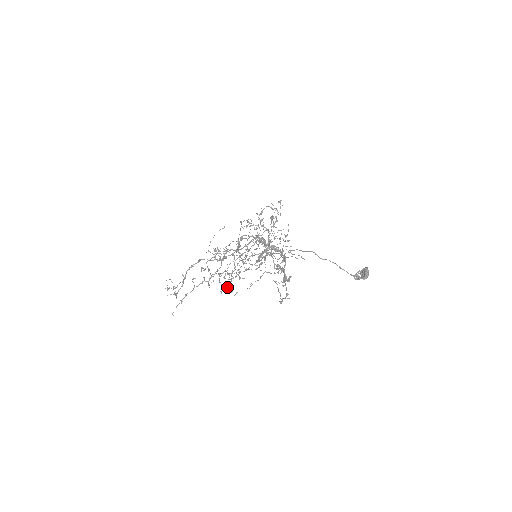
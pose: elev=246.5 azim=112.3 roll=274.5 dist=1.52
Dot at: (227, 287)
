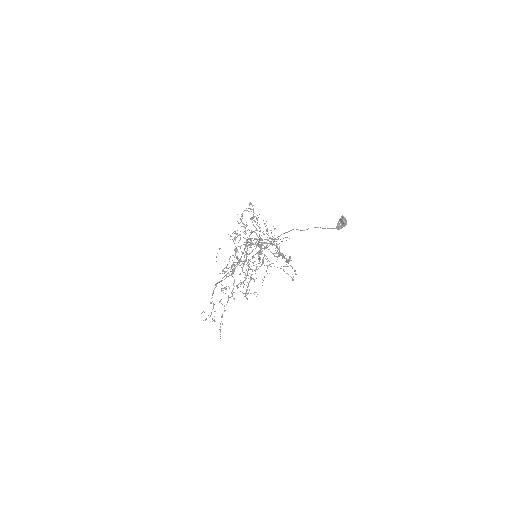
Dot at: (248, 292)
